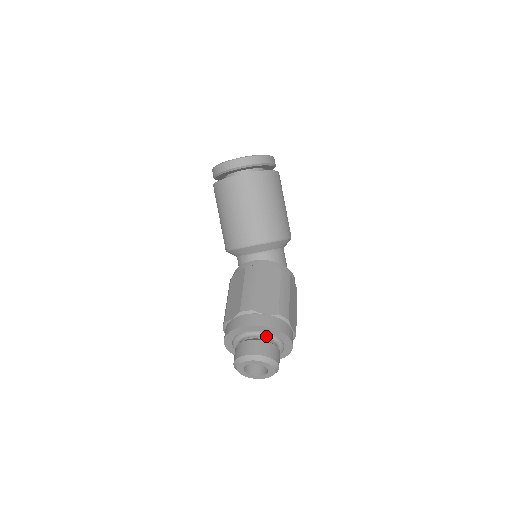
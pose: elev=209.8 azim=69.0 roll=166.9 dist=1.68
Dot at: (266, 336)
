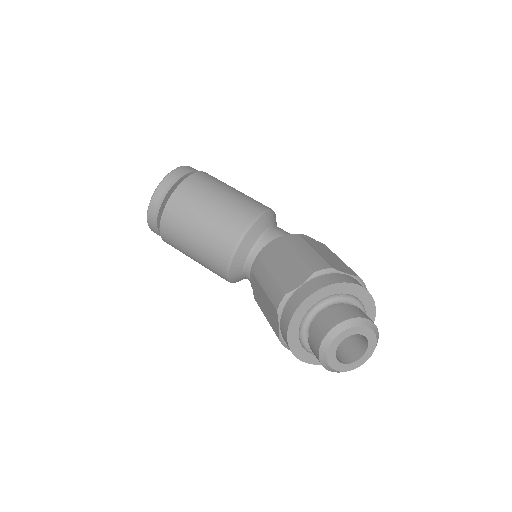
Dot at: (324, 304)
